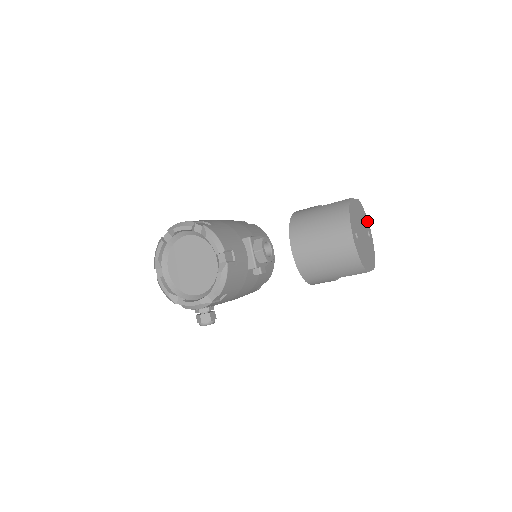
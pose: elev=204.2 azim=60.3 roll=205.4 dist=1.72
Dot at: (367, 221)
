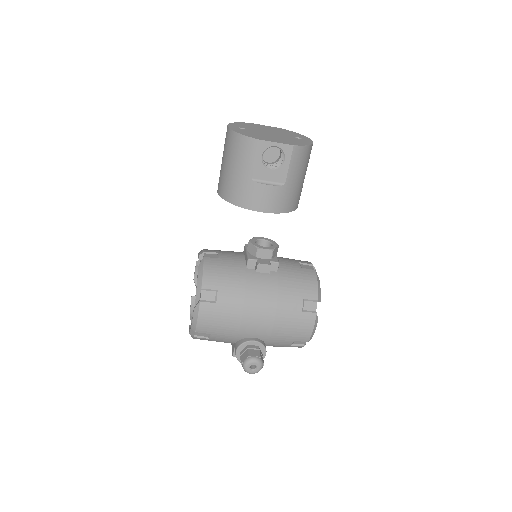
Dot at: (303, 136)
